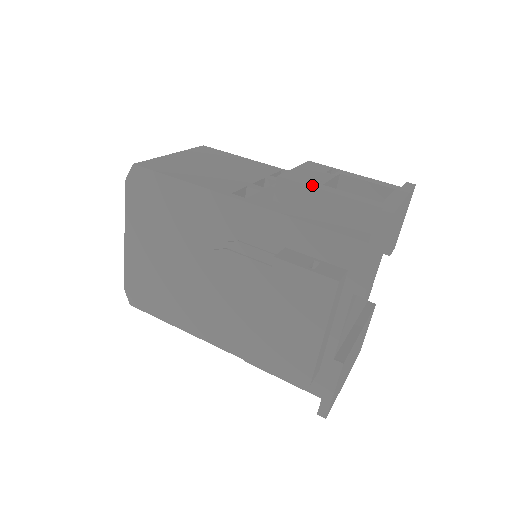
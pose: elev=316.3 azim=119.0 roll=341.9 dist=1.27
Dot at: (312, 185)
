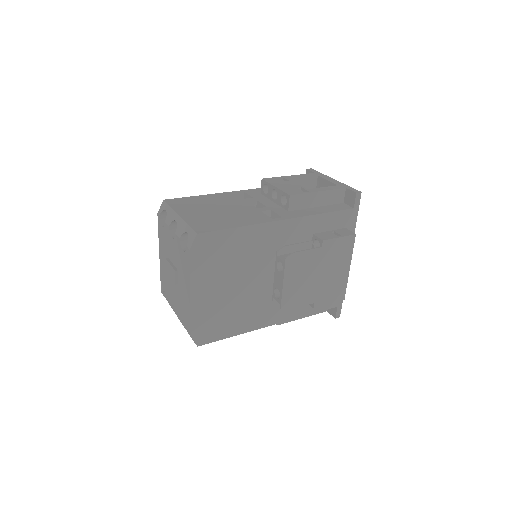
Dot at: (308, 192)
